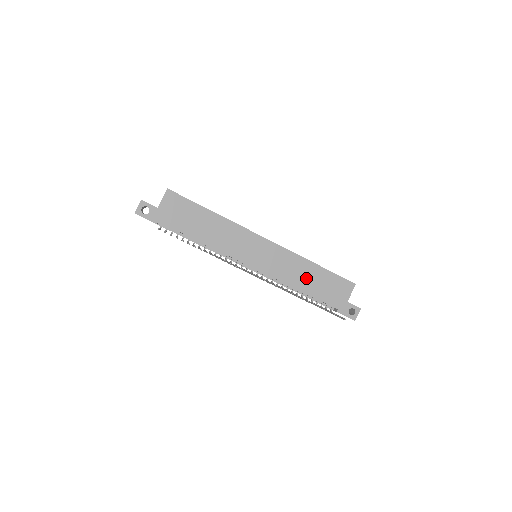
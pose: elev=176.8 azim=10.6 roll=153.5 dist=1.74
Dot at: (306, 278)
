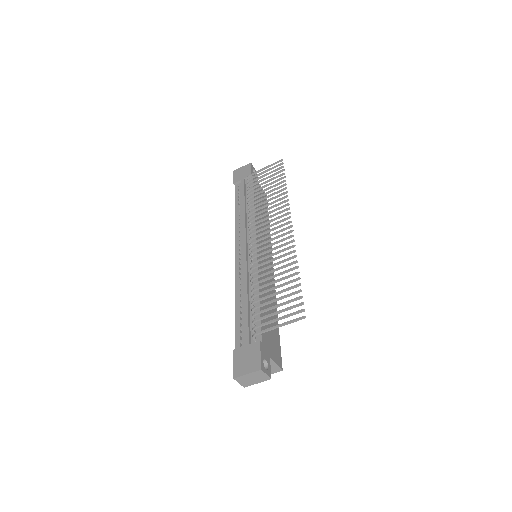
Dot at: occluded
